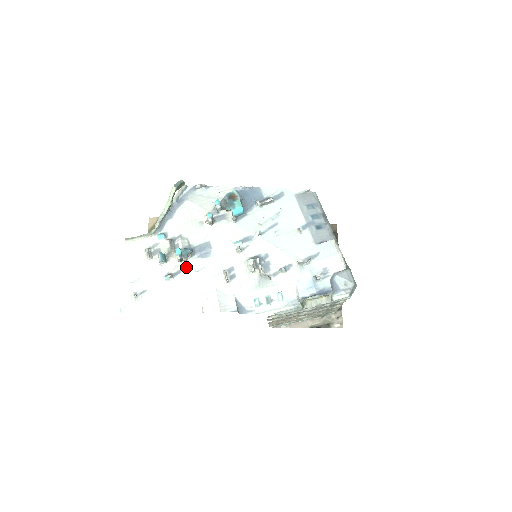
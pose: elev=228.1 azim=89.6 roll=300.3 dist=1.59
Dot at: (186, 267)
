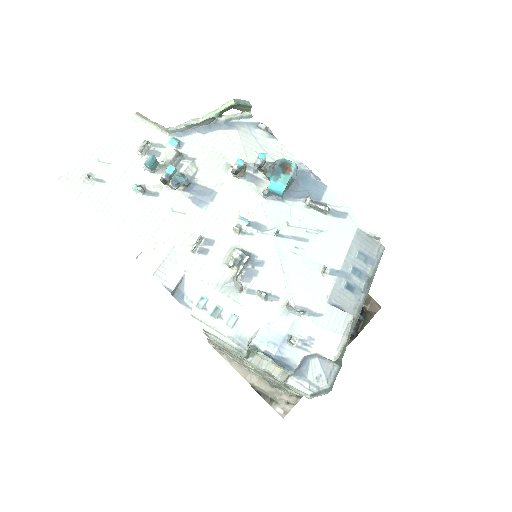
Dot at: (167, 196)
